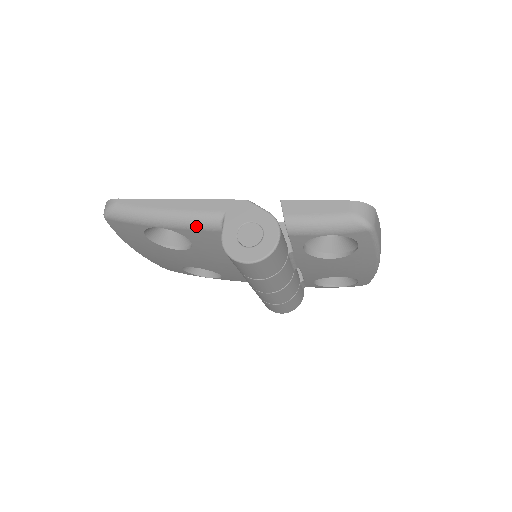
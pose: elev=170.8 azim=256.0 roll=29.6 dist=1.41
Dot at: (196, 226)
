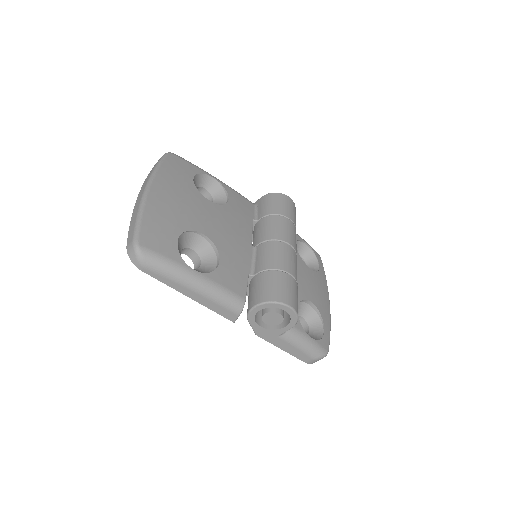
Dot at: (239, 193)
